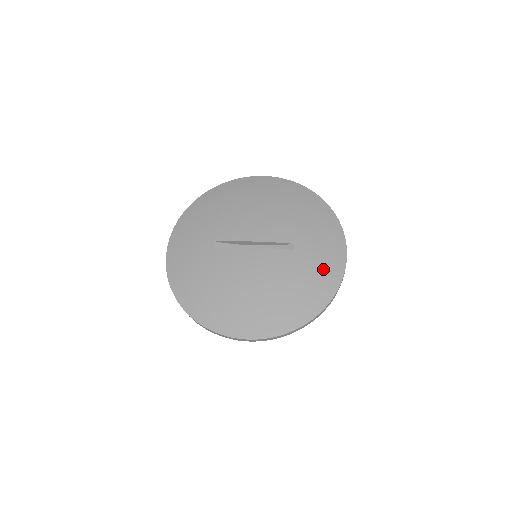
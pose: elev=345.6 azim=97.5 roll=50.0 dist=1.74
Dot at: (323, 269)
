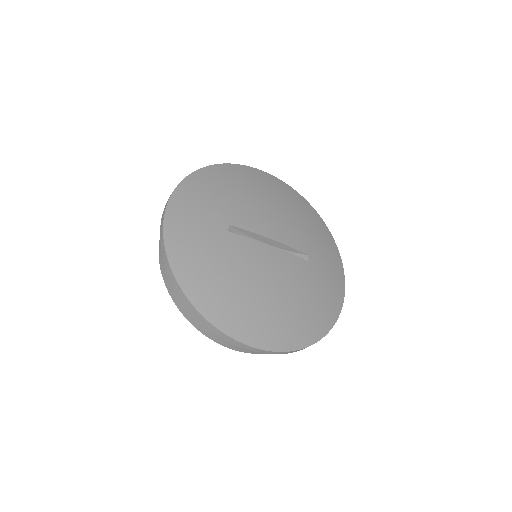
Dot at: (330, 289)
